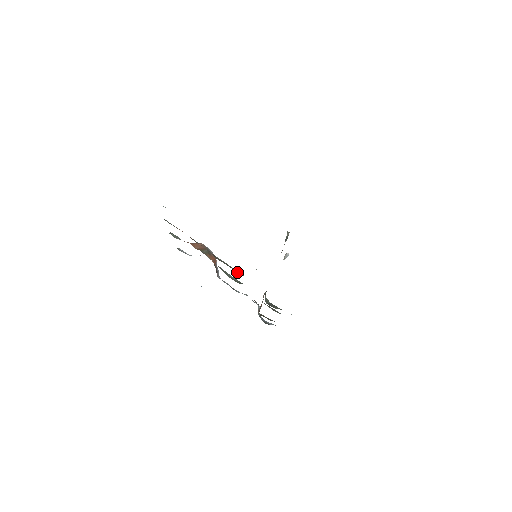
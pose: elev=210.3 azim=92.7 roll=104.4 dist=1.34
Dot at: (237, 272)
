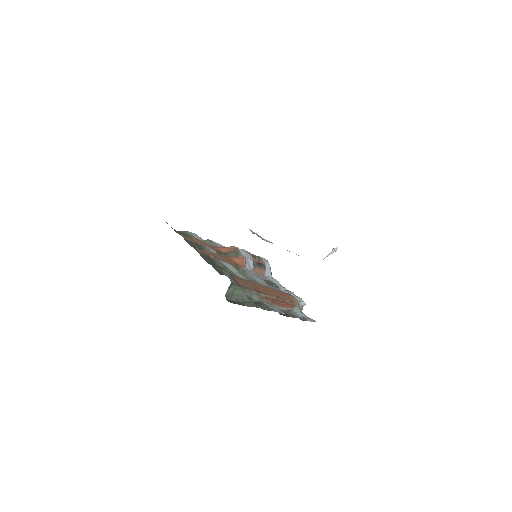
Dot at: occluded
